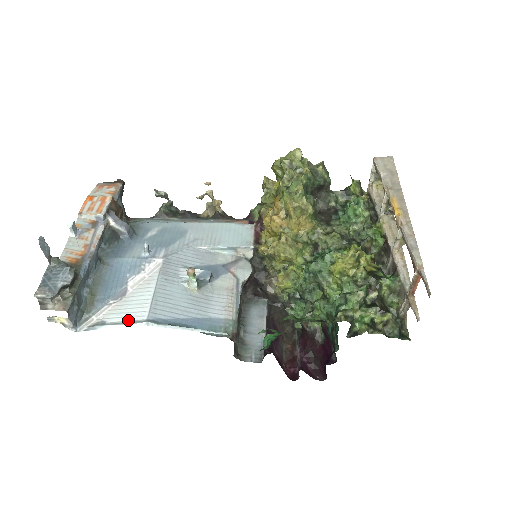
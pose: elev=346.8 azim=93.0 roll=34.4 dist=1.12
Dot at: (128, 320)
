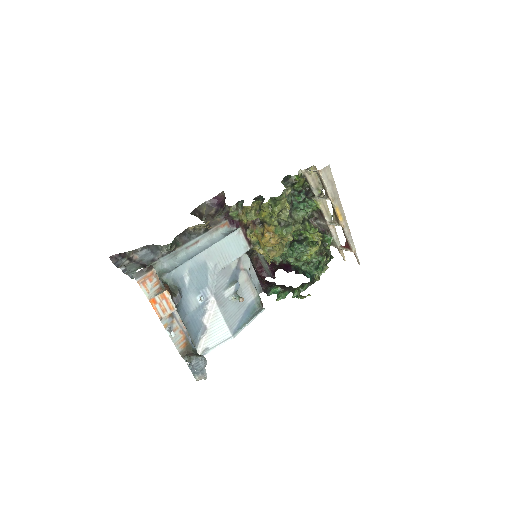
Dot at: (221, 340)
